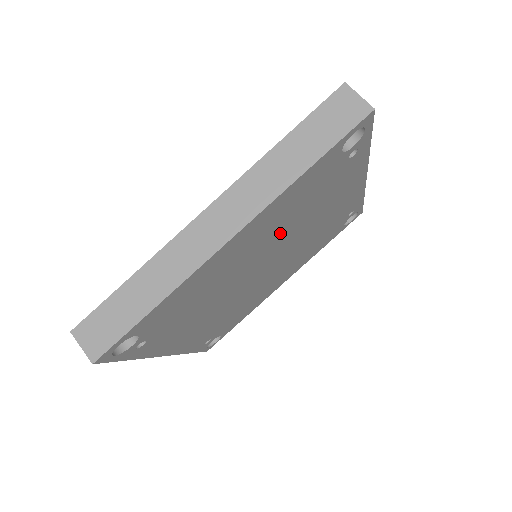
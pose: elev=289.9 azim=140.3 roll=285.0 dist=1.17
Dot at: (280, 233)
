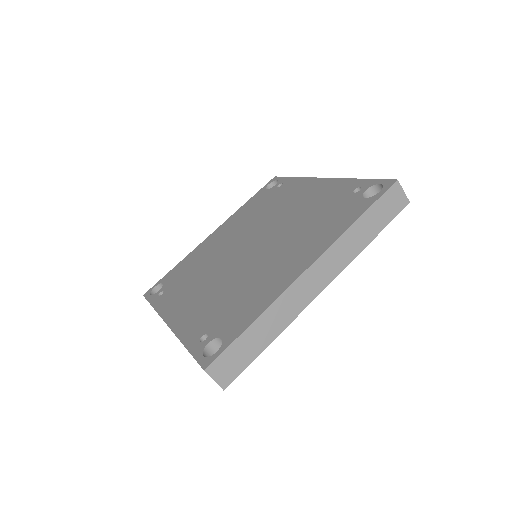
Dot at: occluded
